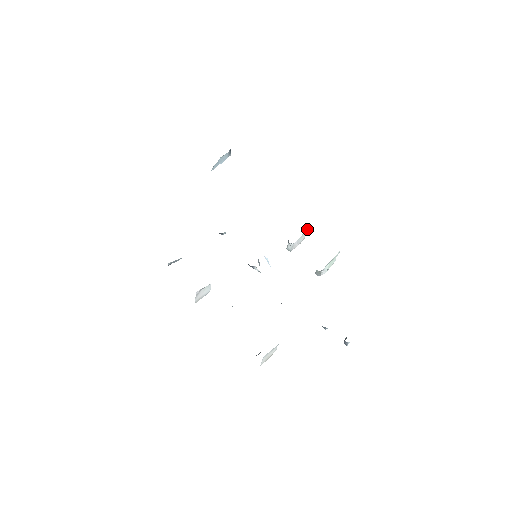
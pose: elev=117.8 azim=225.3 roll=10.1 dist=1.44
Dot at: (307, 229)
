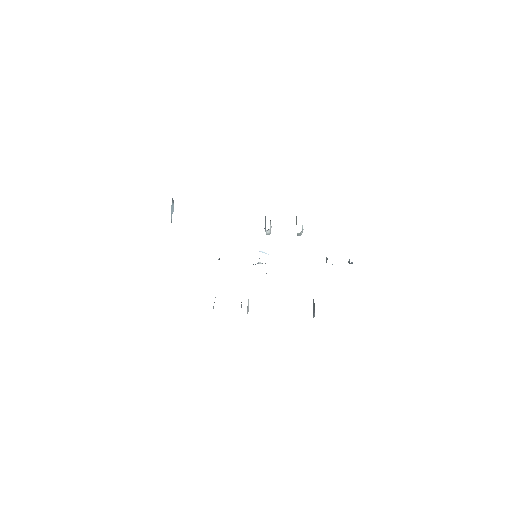
Dot at: occluded
